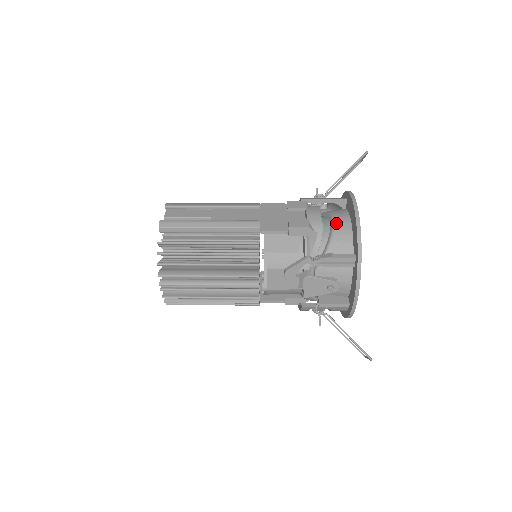
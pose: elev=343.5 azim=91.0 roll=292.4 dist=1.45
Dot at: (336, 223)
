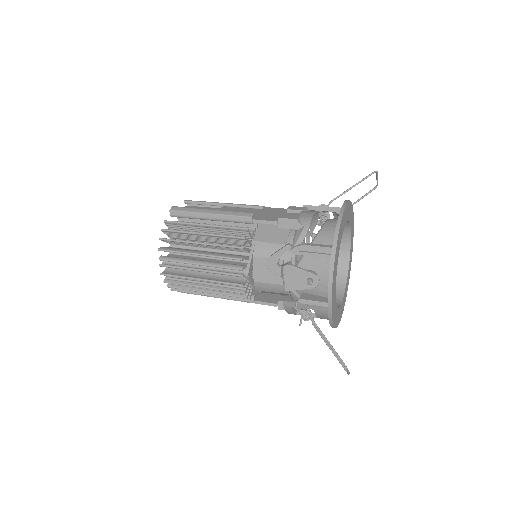
Dot at: (327, 223)
